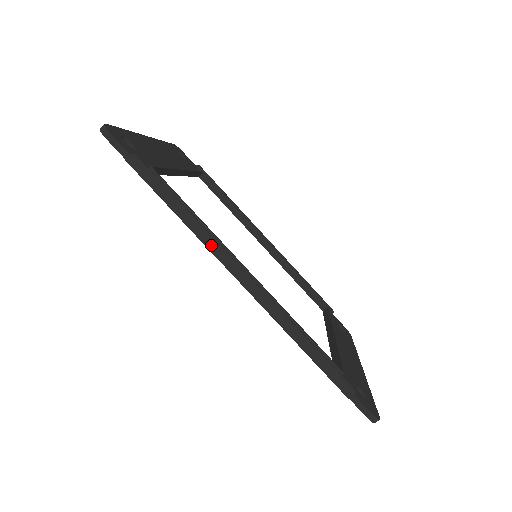
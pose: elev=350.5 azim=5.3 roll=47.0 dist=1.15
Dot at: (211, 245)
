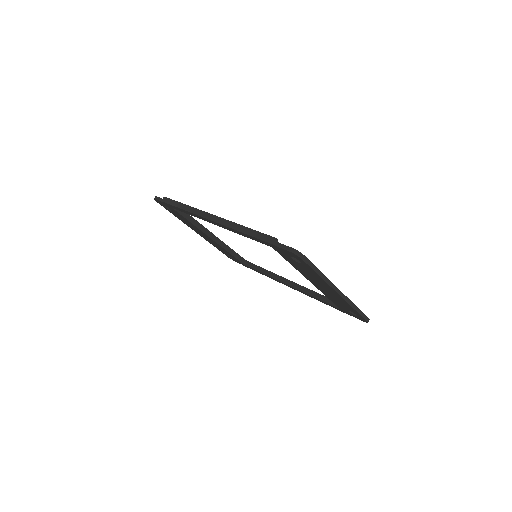
Dot at: (195, 212)
